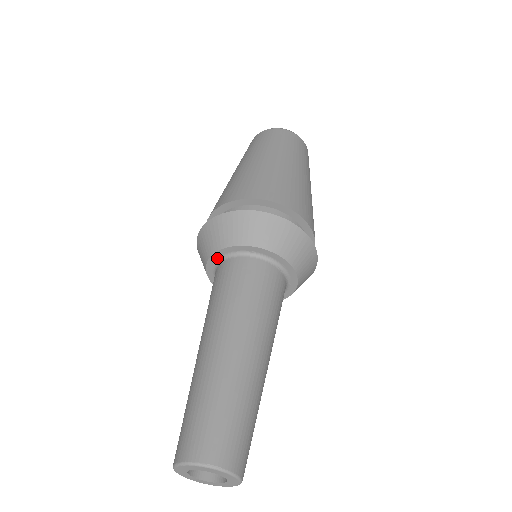
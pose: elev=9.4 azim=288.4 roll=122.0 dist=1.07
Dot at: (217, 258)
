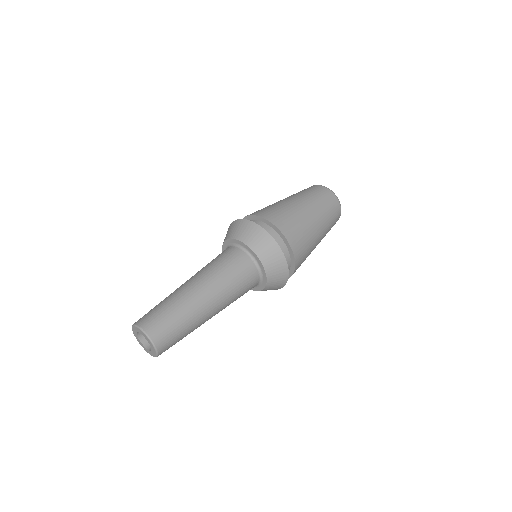
Dot at: (226, 247)
